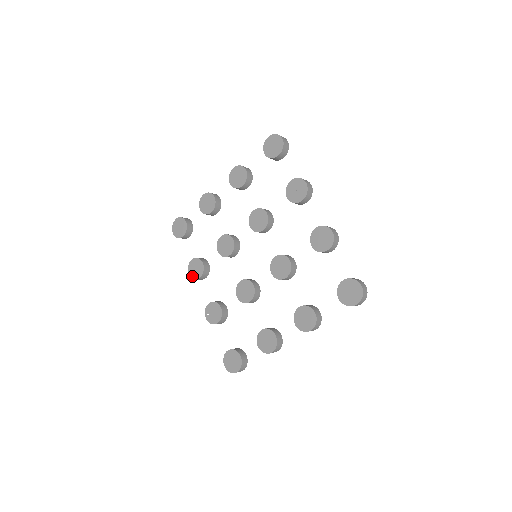
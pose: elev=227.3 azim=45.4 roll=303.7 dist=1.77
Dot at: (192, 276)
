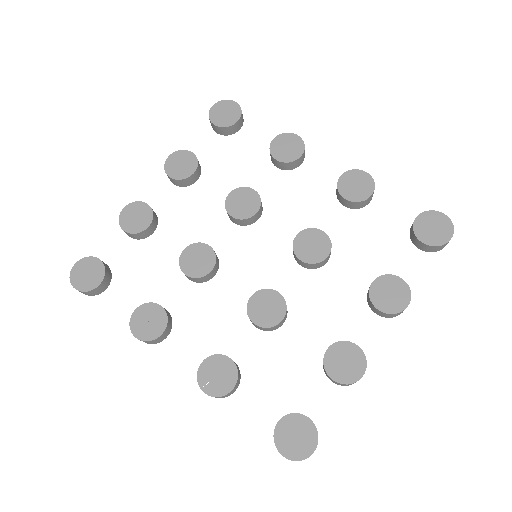
Dot at: (145, 337)
